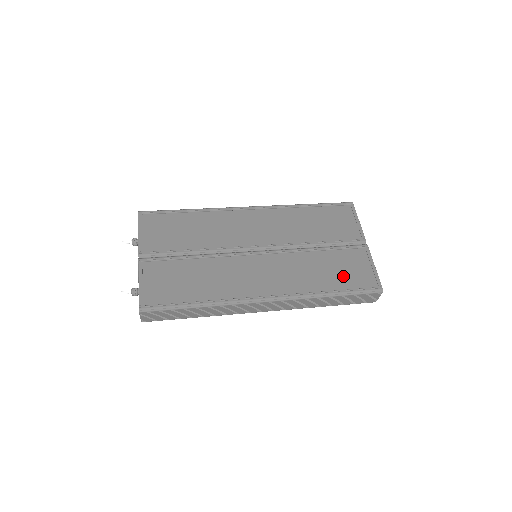
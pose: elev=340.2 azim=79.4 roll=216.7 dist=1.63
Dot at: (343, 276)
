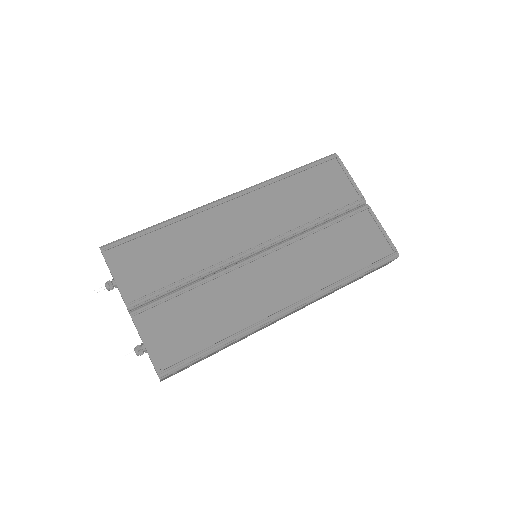
Dot at: (356, 252)
